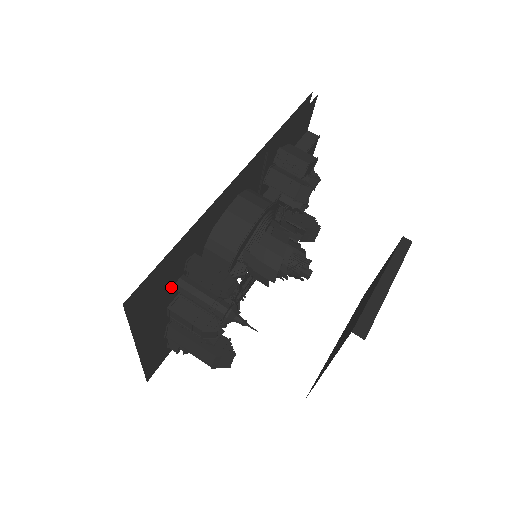
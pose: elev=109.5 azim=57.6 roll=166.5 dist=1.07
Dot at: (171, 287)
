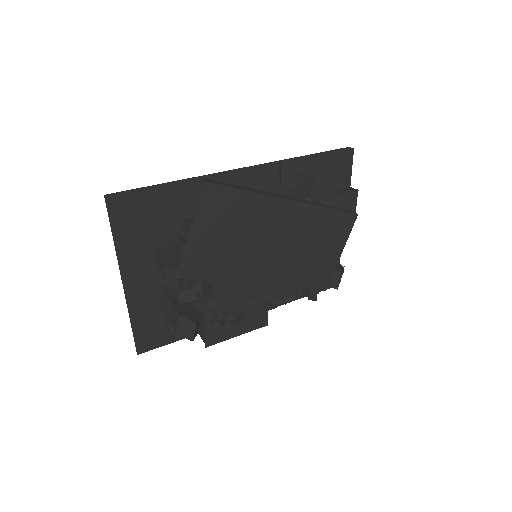
Dot at: (165, 236)
